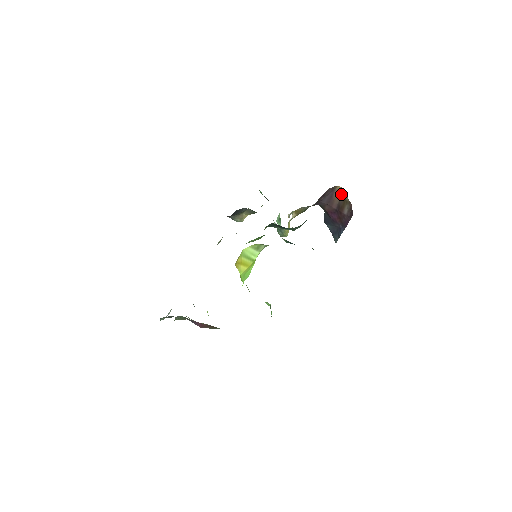
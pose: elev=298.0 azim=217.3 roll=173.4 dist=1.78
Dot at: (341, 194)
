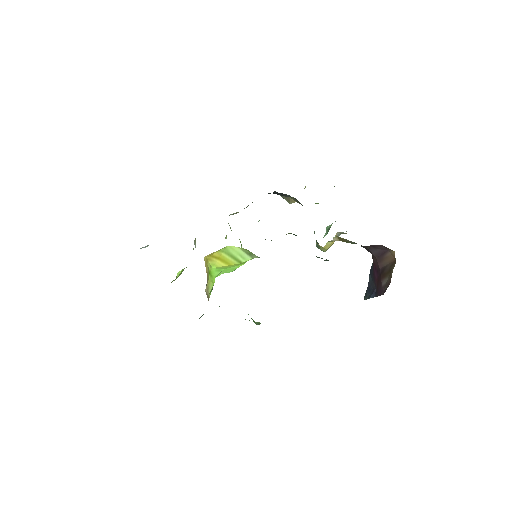
Dot at: (392, 260)
